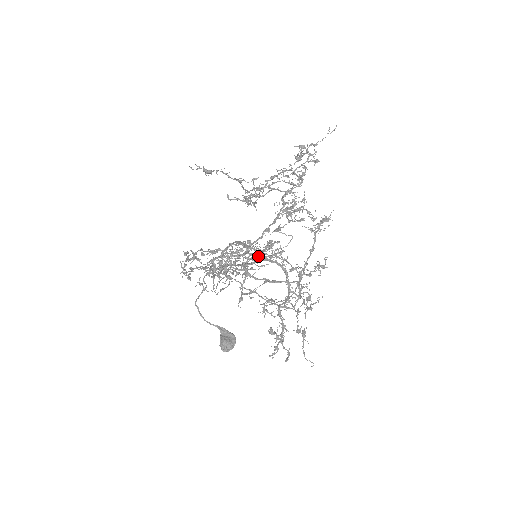
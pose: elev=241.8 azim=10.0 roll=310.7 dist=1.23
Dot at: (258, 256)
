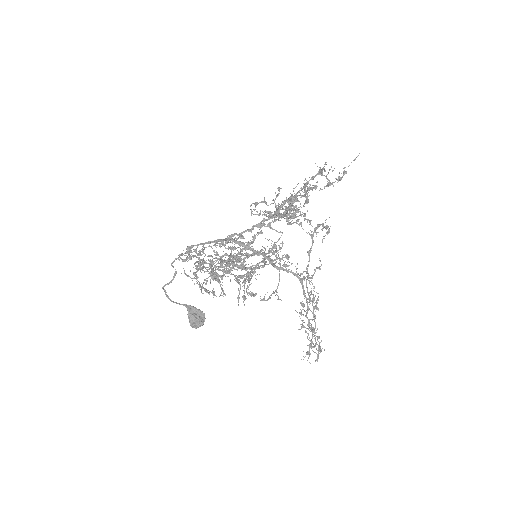
Dot at: (257, 255)
